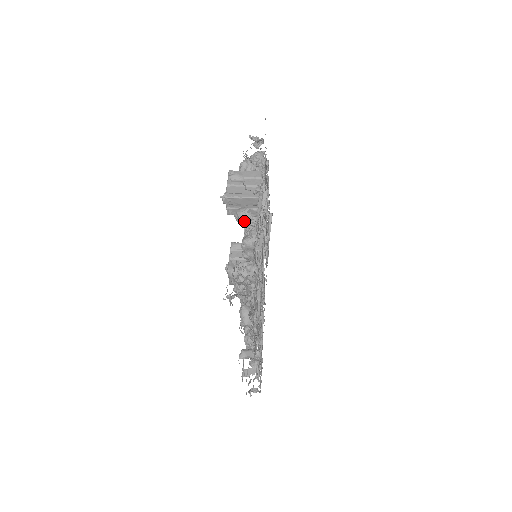
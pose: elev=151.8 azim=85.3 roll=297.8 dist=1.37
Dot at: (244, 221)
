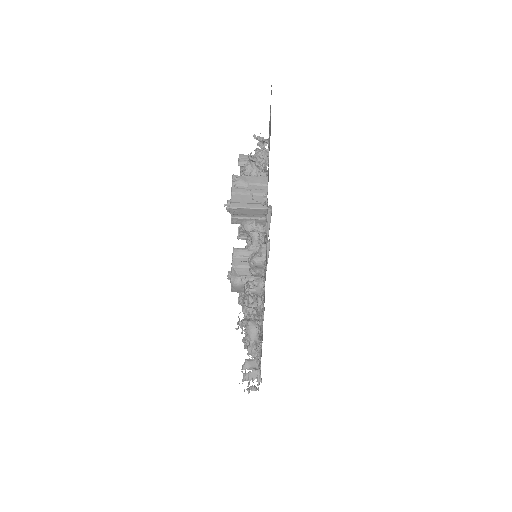
Dot at: occluded
